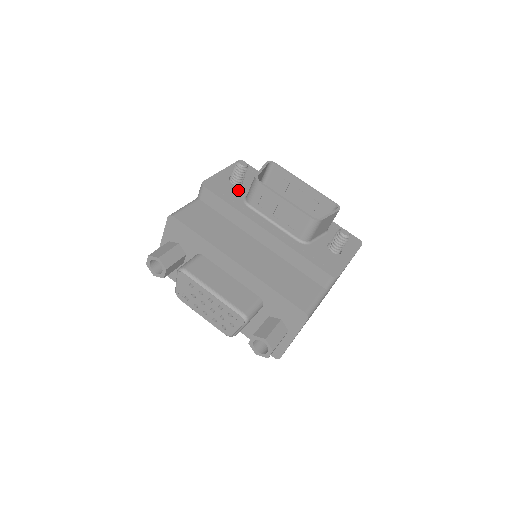
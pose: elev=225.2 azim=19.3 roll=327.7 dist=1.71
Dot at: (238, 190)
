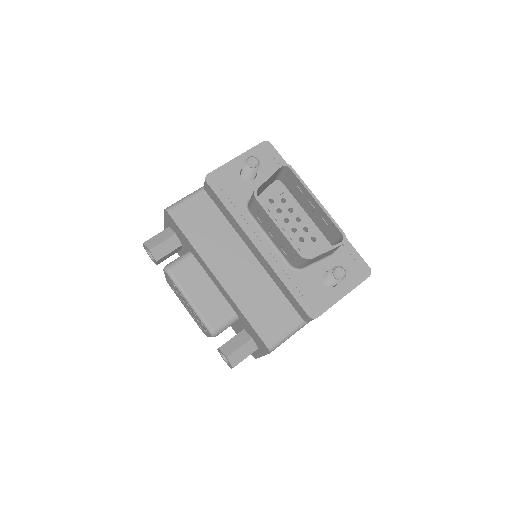
Dot at: (245, 188)
